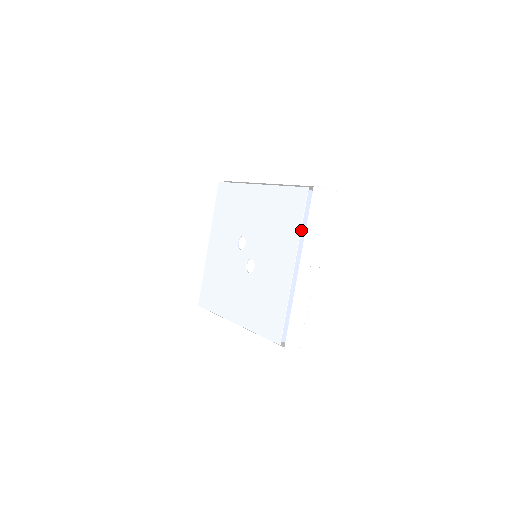
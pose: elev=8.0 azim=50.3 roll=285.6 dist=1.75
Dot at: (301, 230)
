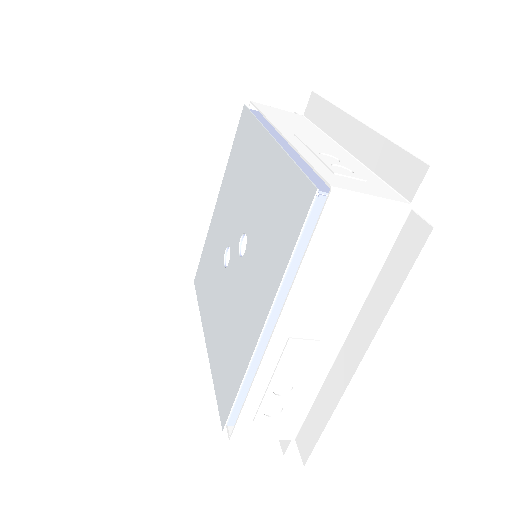
Dot at: occluded
